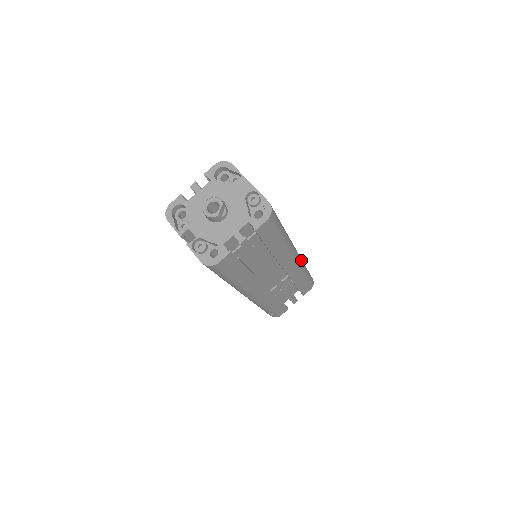
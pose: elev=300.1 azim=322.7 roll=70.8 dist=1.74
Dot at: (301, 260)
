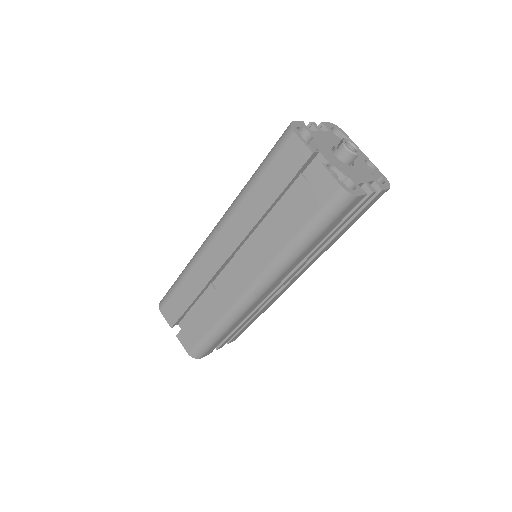
Dot at: occluded
